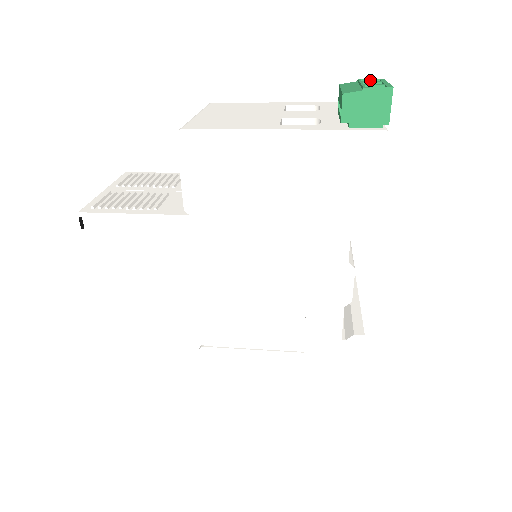
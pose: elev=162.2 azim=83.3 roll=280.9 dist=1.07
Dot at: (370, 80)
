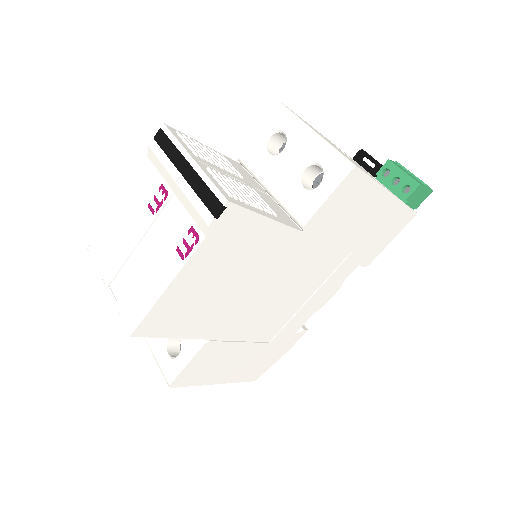
Dot at: occluded
